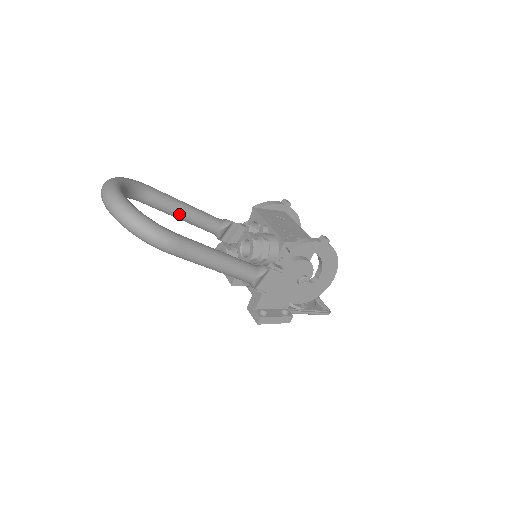
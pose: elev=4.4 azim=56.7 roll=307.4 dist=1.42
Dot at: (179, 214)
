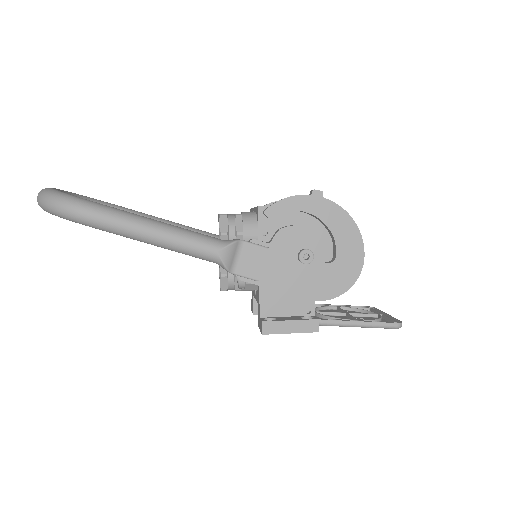
Dot at: occluded
